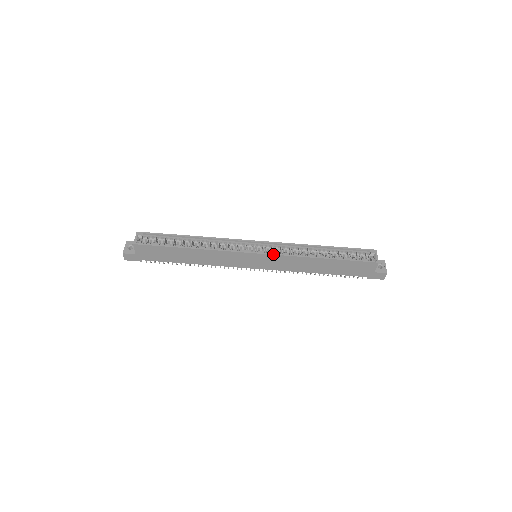
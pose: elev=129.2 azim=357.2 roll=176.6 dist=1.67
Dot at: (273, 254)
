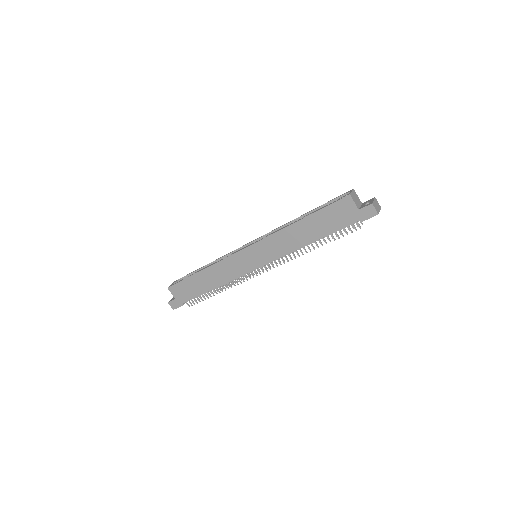
Dot at: (258, 241)
